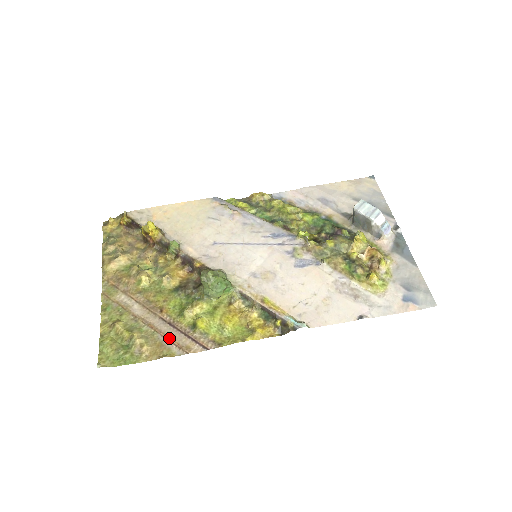
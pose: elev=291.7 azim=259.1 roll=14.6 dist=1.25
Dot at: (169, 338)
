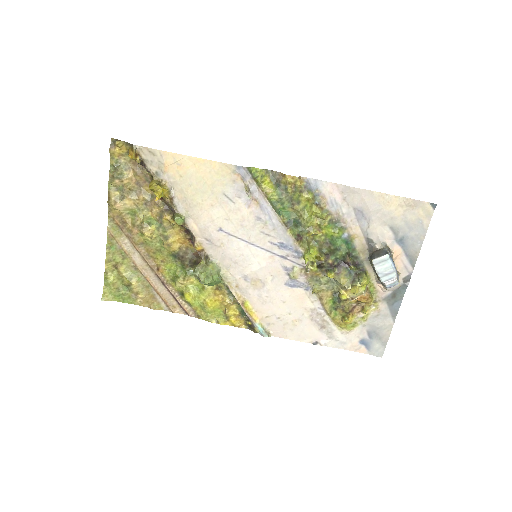
Dot at: (160, 295)
